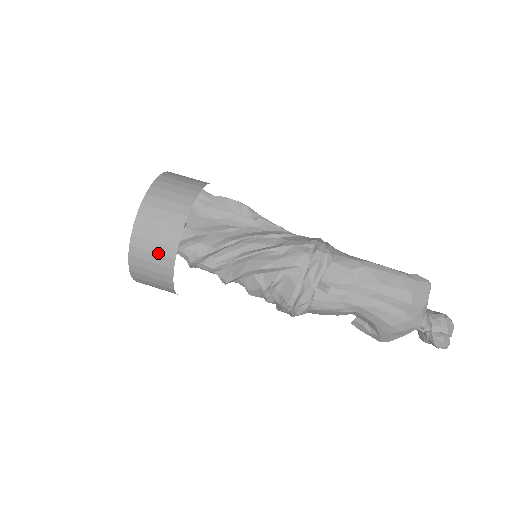
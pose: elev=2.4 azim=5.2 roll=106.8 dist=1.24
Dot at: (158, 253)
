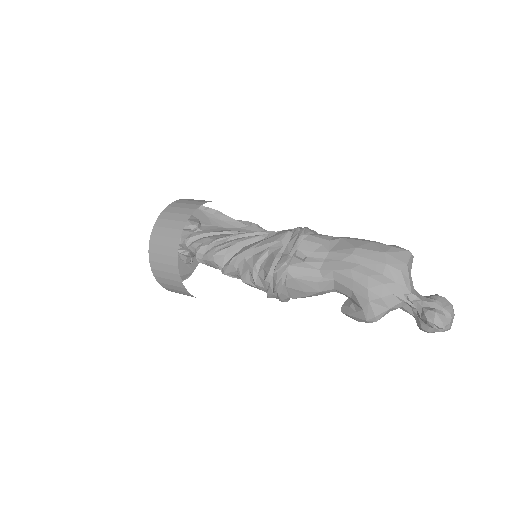
Dot at: (169, 236)
